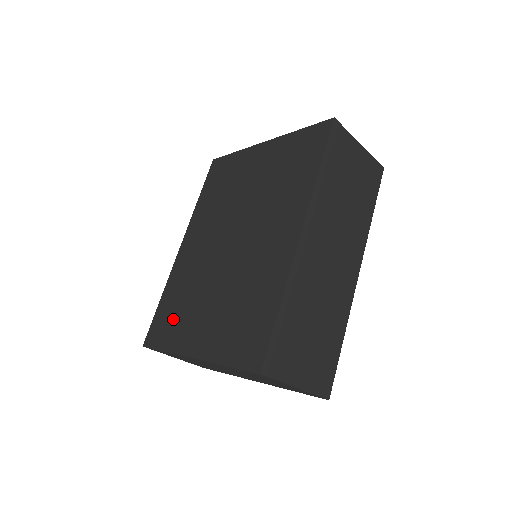
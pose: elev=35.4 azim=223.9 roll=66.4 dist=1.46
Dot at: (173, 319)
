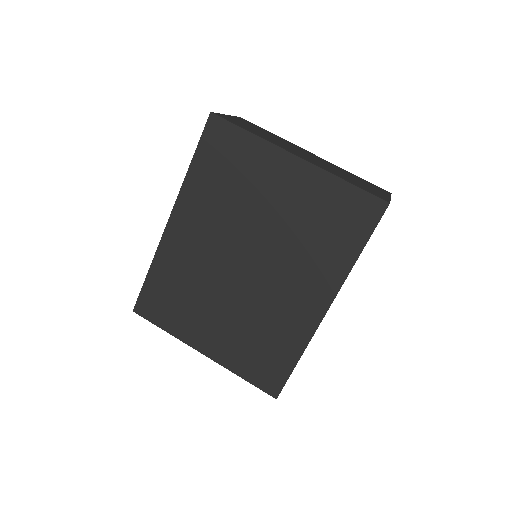
Dot at: (173, 306)
